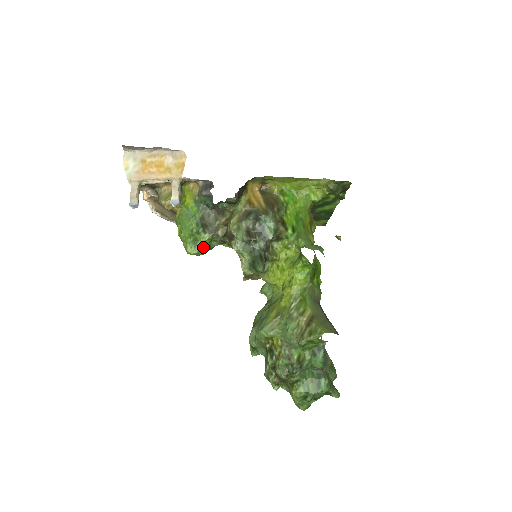
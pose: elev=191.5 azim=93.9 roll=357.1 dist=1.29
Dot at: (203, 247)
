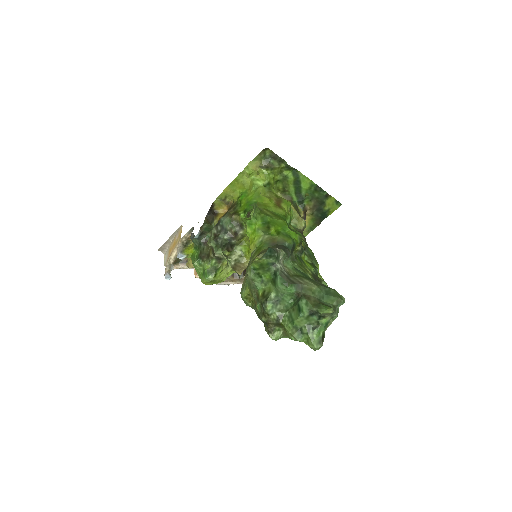
Dot at: (209, 272)
